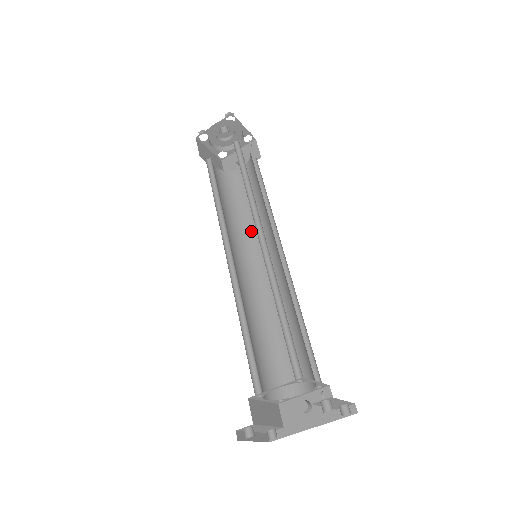
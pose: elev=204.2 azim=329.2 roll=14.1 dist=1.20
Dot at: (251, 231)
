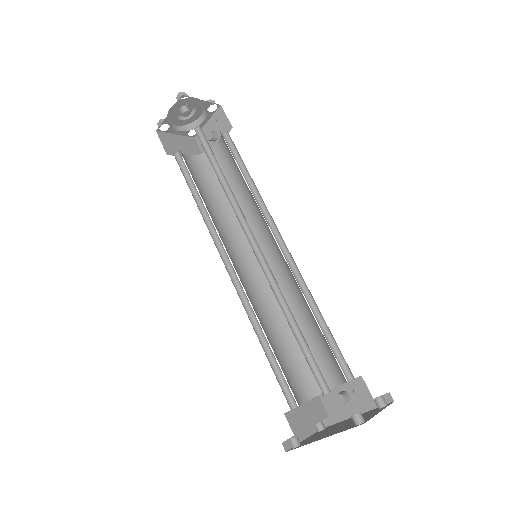
Dot at: (246, 220)
